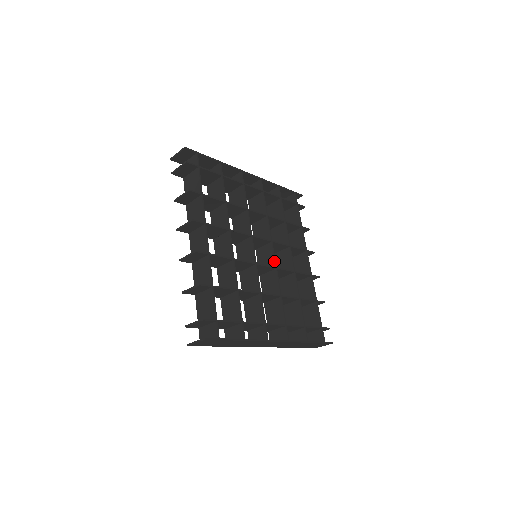
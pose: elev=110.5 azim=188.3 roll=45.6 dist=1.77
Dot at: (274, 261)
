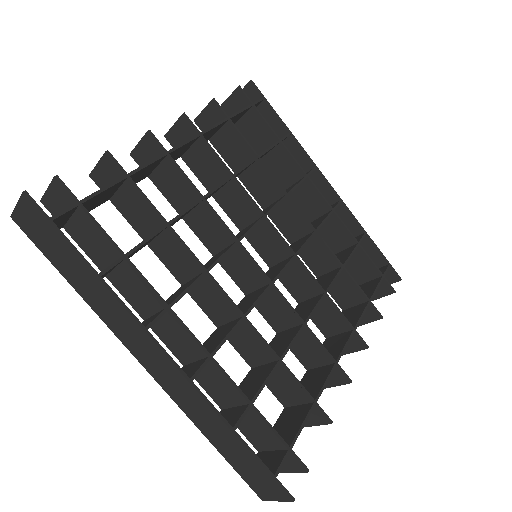
Dot at: (277, 274)
